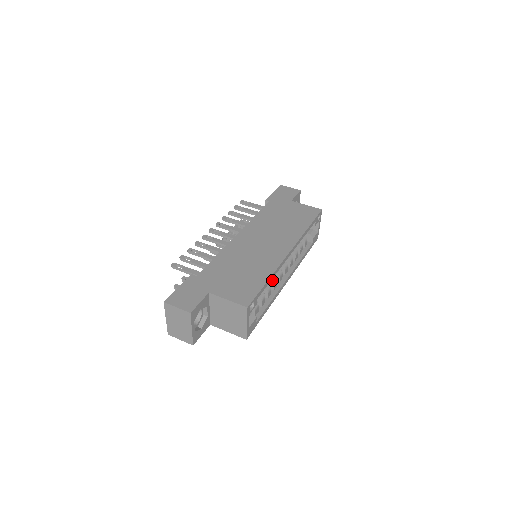
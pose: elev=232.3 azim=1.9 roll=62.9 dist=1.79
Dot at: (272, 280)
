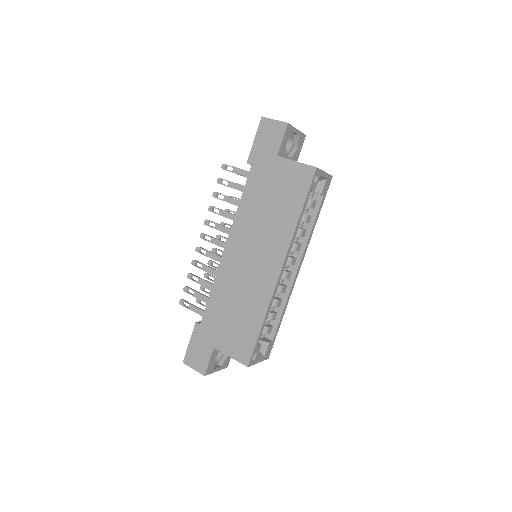
Dot at: (277, 290)
